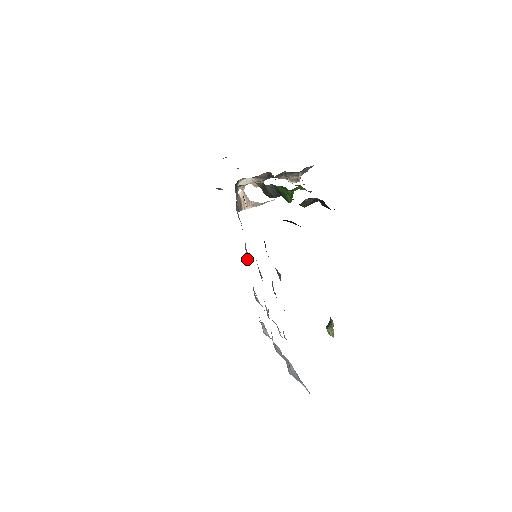
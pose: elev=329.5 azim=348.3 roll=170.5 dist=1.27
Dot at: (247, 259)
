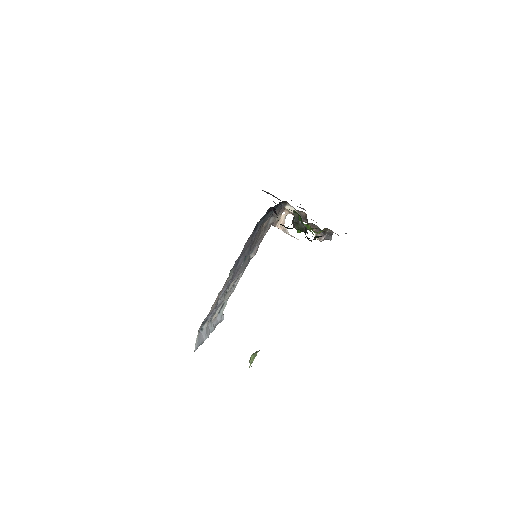
Dot at: (251, 255)
